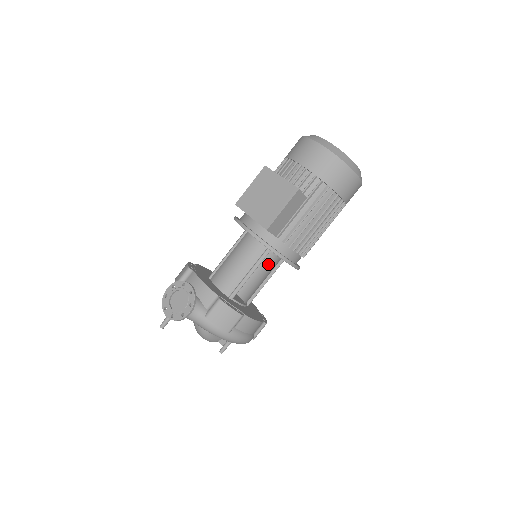
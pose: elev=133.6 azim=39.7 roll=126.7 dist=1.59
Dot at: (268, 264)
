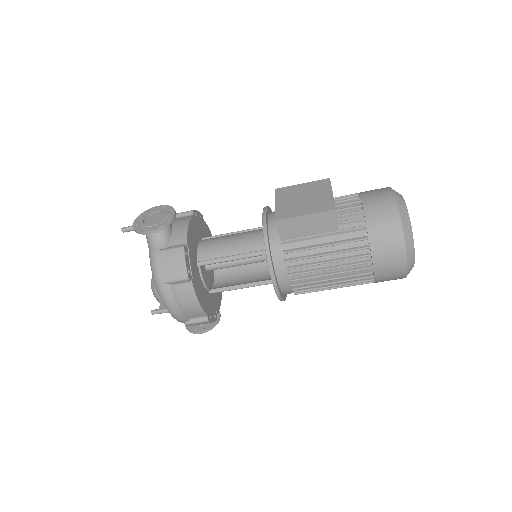
Dot at: (262, 277)
